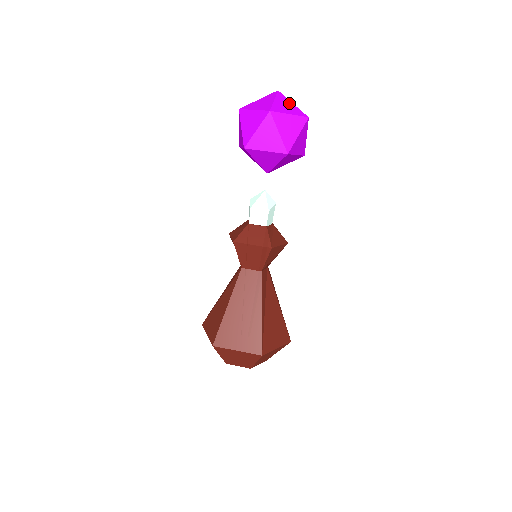
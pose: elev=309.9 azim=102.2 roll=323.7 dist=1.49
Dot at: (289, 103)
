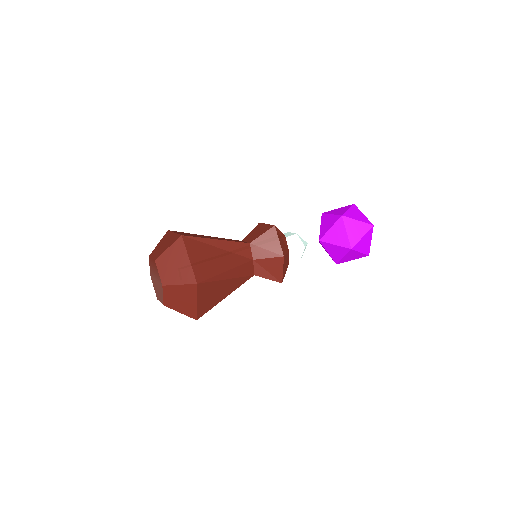
Dot at: occluded
